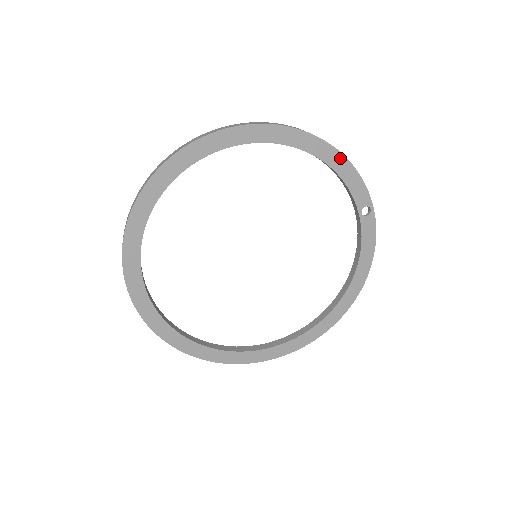
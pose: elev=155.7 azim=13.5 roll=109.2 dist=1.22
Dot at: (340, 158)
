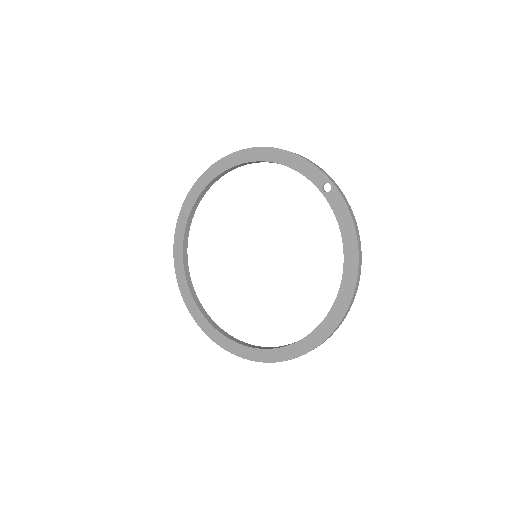
Dot at: (286, 154)
